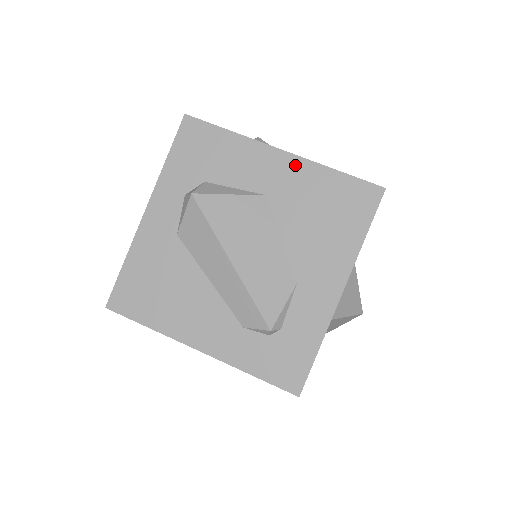
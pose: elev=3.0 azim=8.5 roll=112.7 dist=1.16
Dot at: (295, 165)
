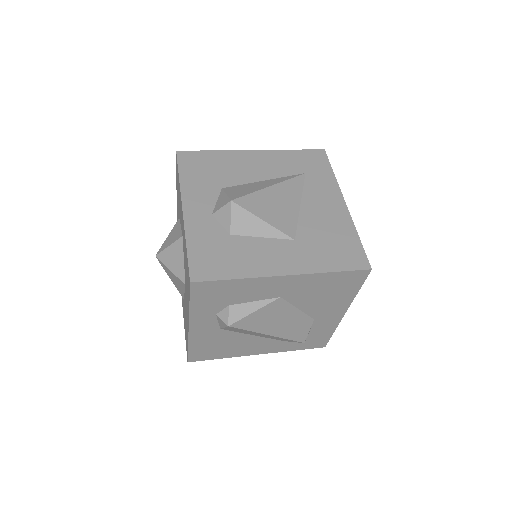
Dot at: (299, 279)
